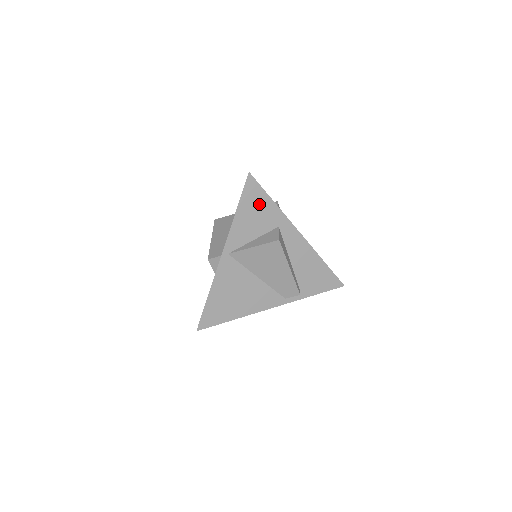
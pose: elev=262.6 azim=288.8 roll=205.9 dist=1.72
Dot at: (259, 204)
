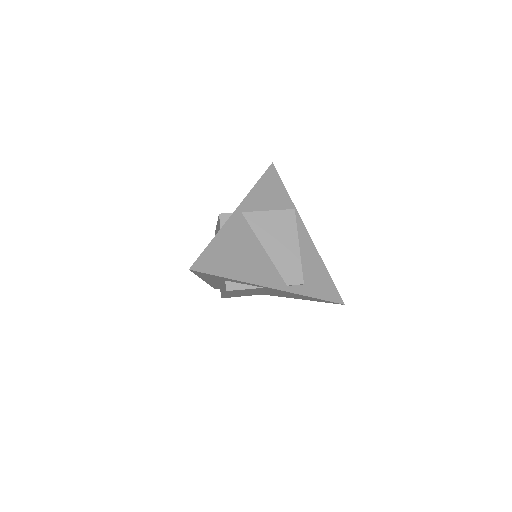
Dot at: (276, 189)
